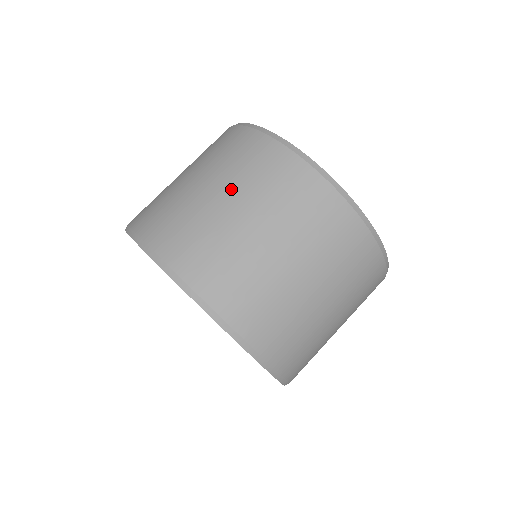
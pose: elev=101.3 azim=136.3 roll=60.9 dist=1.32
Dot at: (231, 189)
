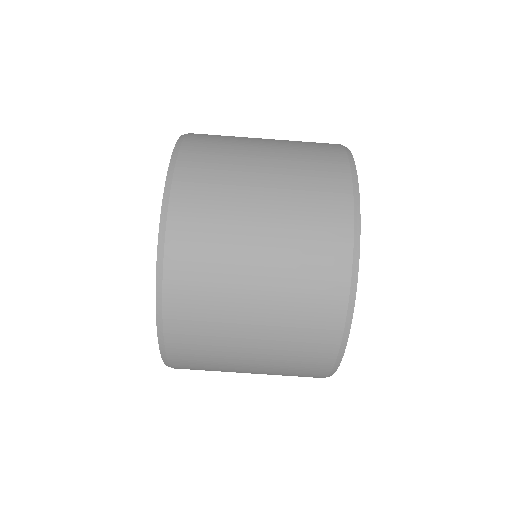
Dot at: (272, 276)
